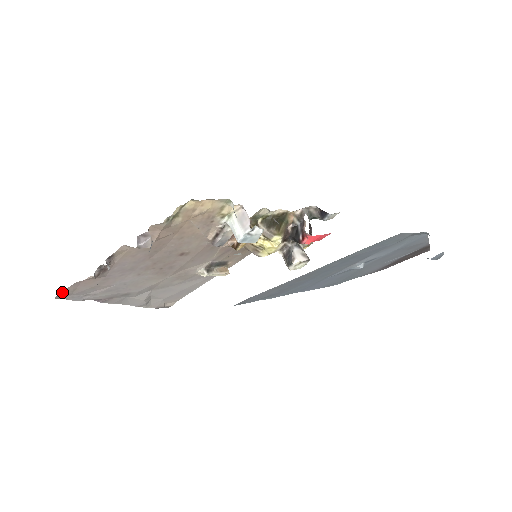
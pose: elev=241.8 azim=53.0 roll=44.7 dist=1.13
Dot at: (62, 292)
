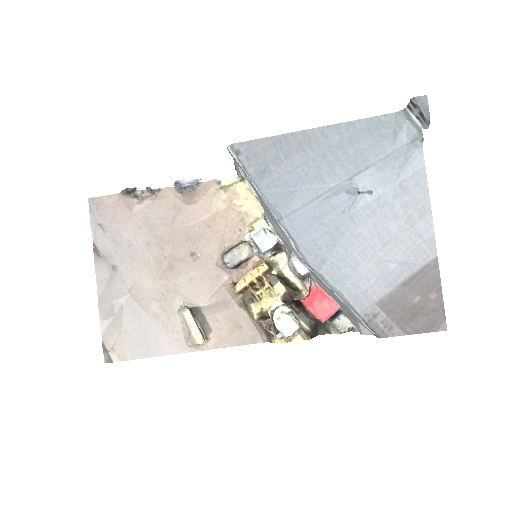
Dot at: (98, 198)
